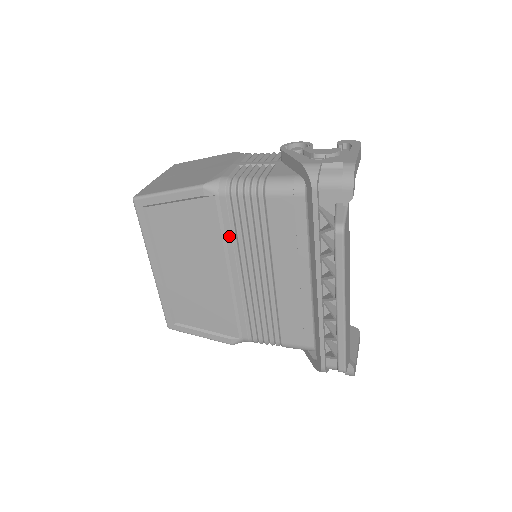
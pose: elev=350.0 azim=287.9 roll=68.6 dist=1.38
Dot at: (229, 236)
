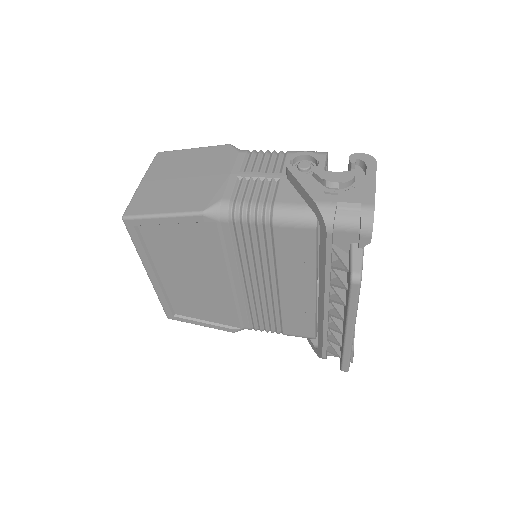
Dot at: (232, 254)
